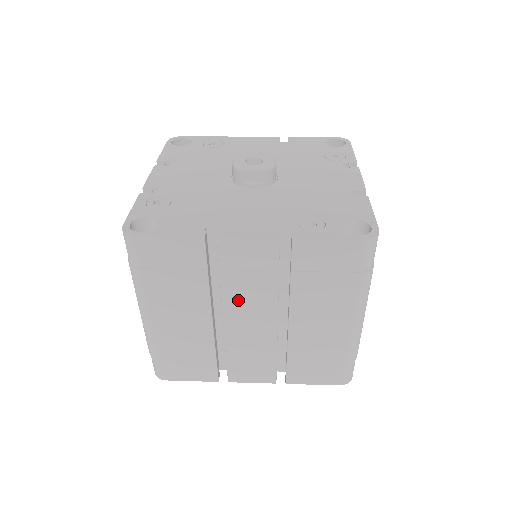
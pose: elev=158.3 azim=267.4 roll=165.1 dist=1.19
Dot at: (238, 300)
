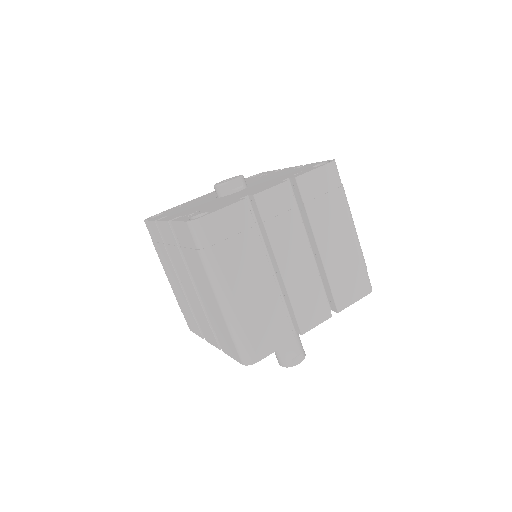
Dot at: (282, 244)
